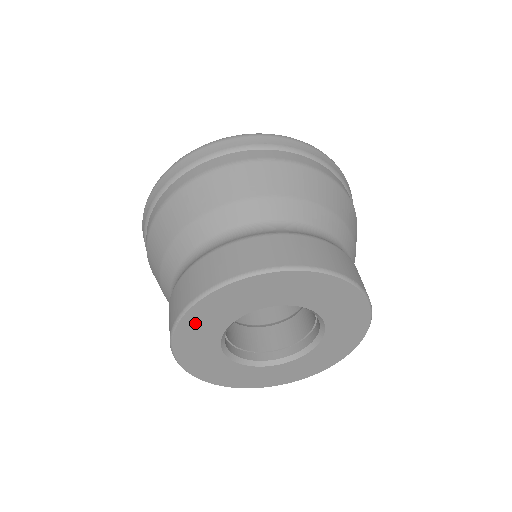
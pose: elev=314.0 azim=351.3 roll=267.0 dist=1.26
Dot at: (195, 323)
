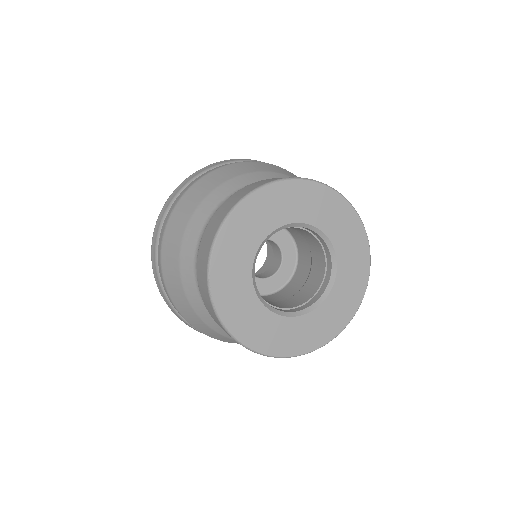
Dot at: (225, 292)
